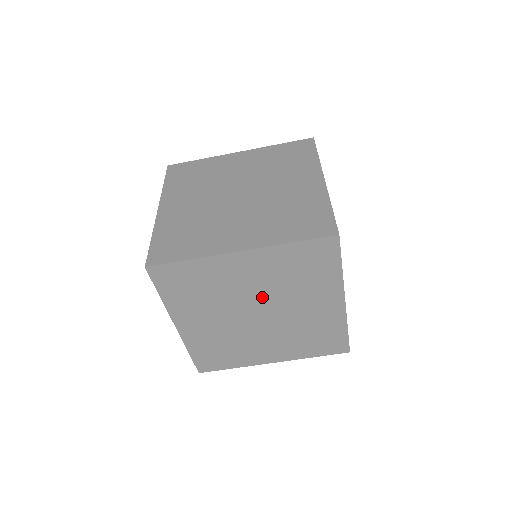
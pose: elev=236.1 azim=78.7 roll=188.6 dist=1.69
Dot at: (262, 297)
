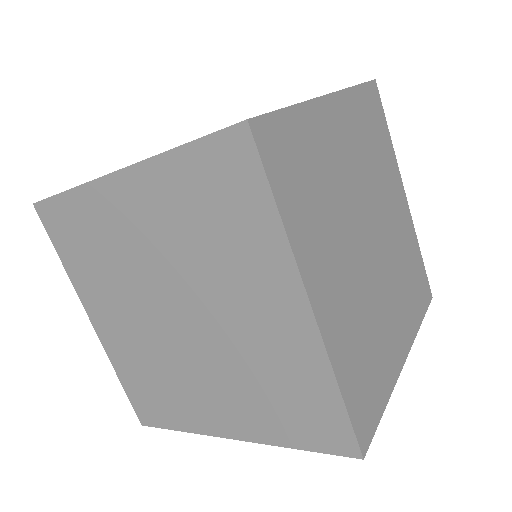
Dot at: occluded
